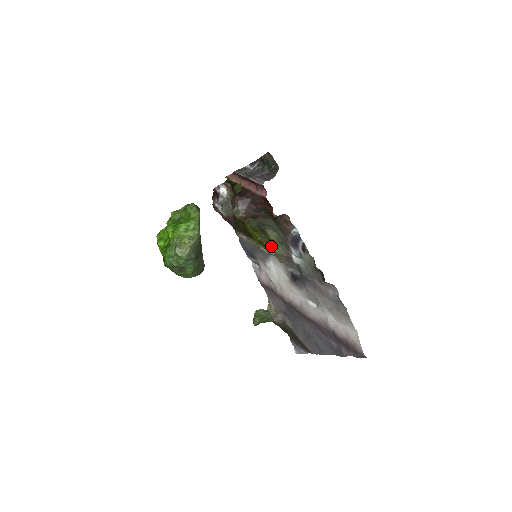
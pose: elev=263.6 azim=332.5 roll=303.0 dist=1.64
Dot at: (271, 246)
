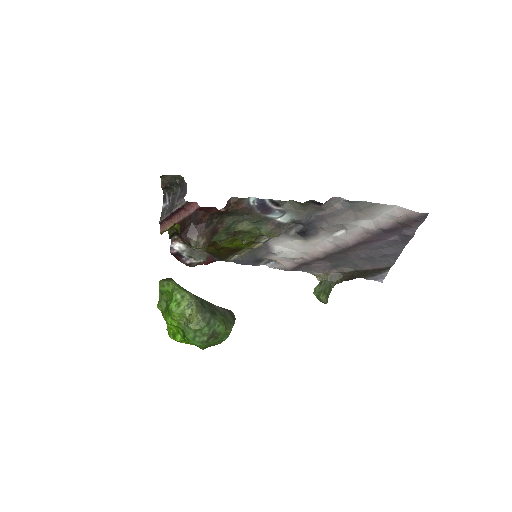
Dot at: (256, 235)
